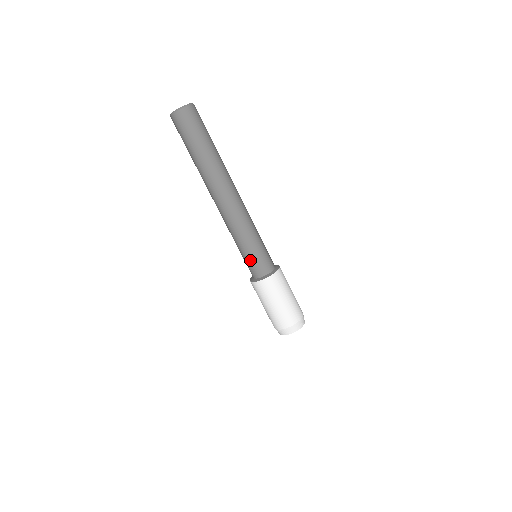
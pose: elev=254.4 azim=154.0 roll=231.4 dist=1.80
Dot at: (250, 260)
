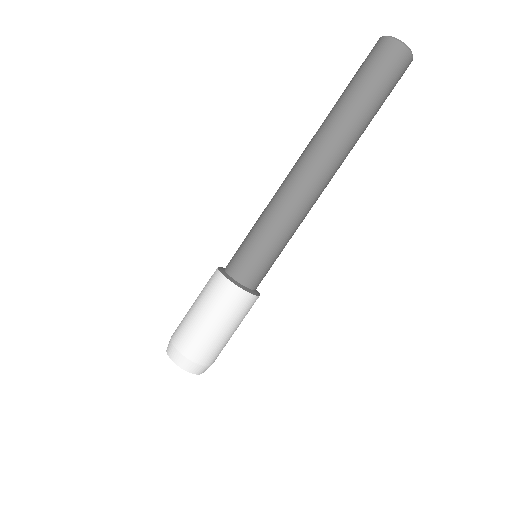
Dot at: (251, 252)
